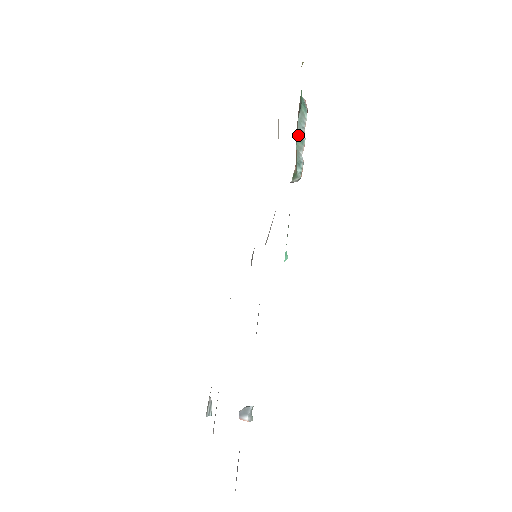
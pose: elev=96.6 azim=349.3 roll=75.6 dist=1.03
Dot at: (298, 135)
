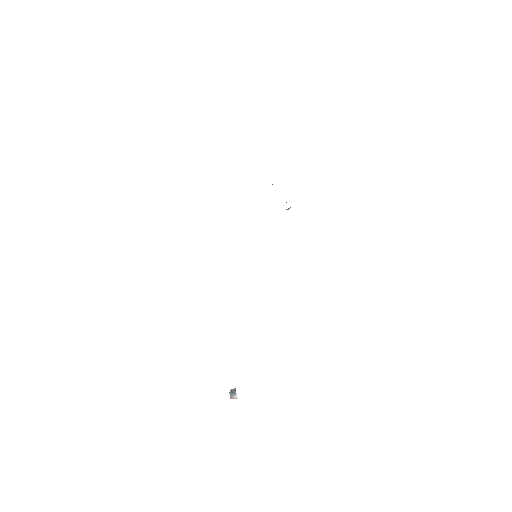
Dot at: occluded
